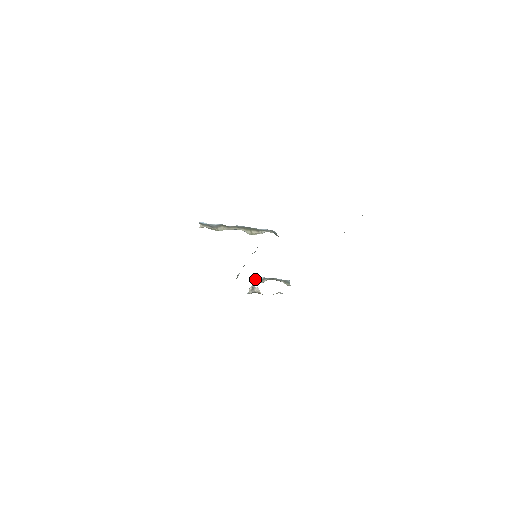
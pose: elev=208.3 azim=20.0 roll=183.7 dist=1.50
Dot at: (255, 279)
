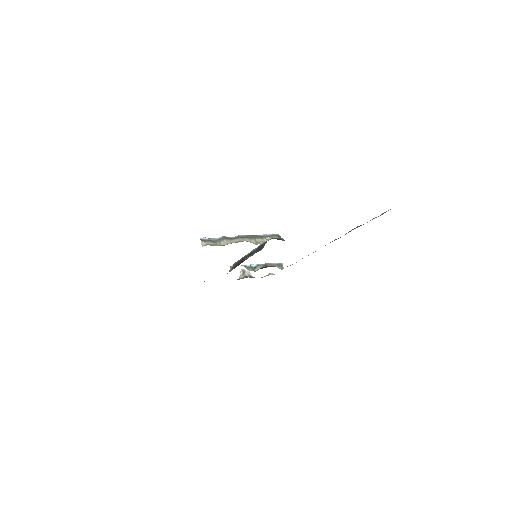
Dot at: (248, 268)
